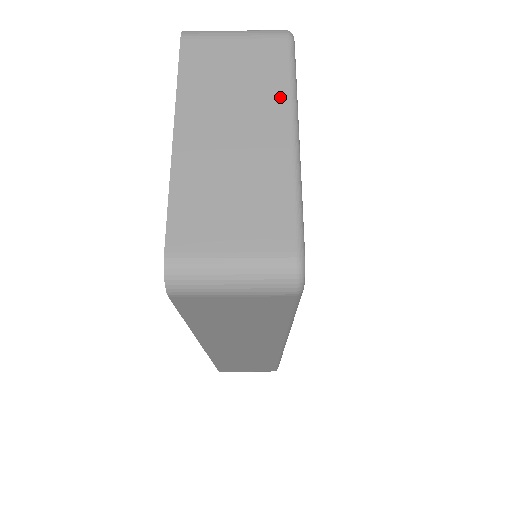
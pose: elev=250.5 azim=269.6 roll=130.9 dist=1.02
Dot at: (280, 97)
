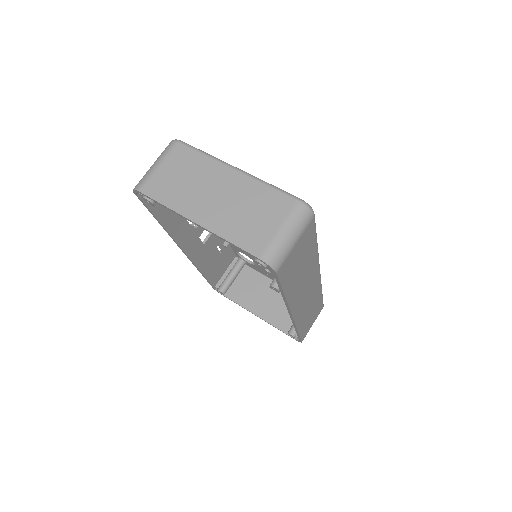
Dot at: (210, 164)
